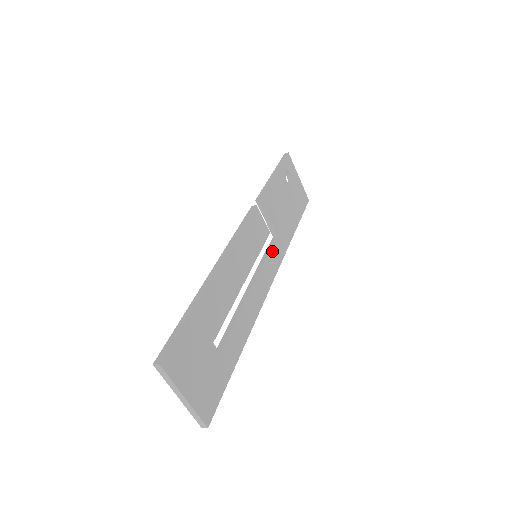
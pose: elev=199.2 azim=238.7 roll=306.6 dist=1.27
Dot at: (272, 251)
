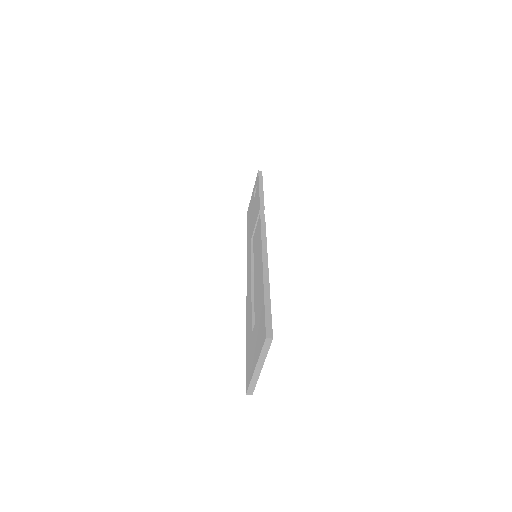
Dot at: occluded
